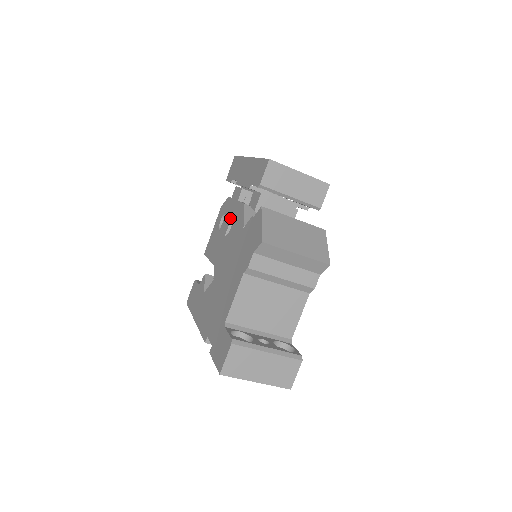
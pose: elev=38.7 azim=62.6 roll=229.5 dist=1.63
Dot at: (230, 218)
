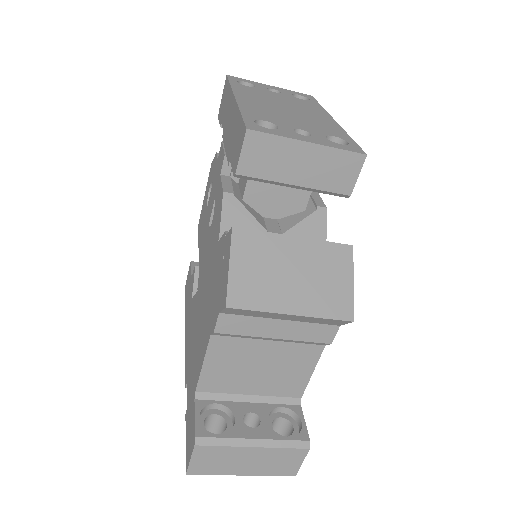
Dot at: (213, 200)
